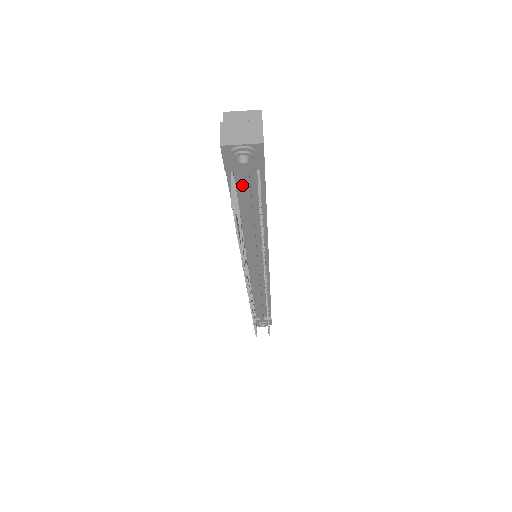
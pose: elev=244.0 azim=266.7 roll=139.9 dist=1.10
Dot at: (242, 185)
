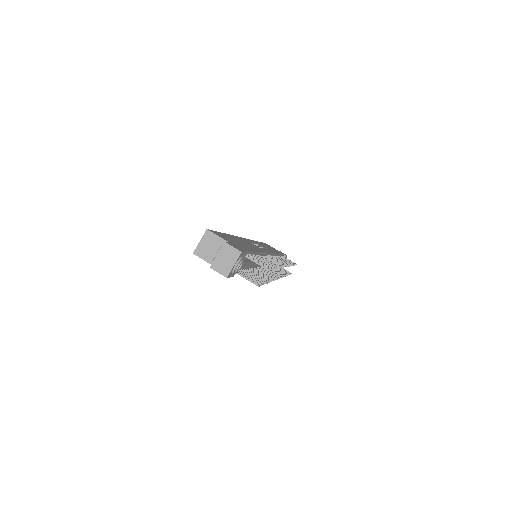
Dot at: occluded
